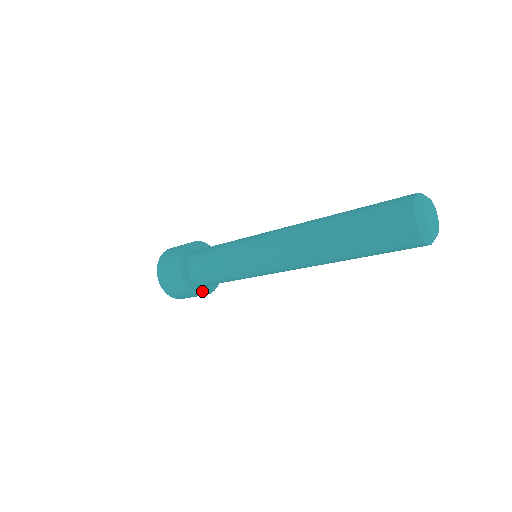
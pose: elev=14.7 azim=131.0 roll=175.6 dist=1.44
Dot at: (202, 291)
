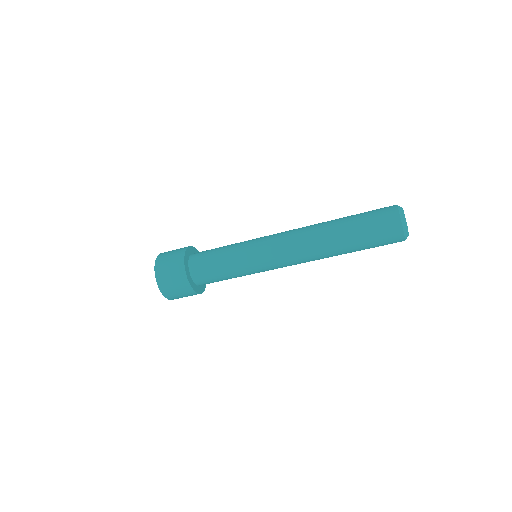
Dot at: (201, 290)
